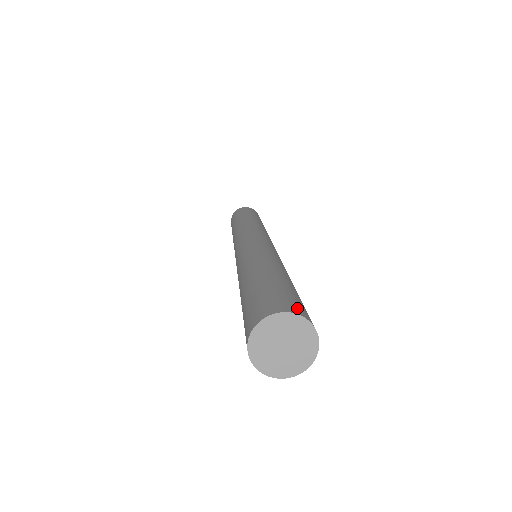
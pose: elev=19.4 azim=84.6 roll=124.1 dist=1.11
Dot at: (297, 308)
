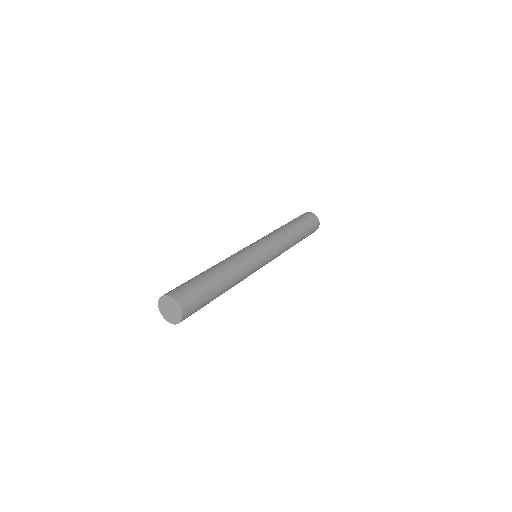
Dot at: (179, 295)
